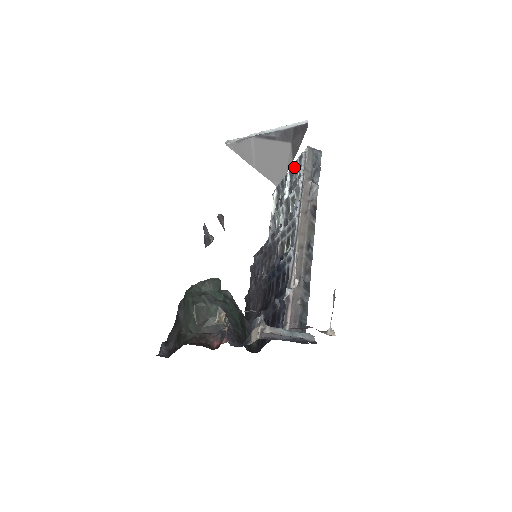
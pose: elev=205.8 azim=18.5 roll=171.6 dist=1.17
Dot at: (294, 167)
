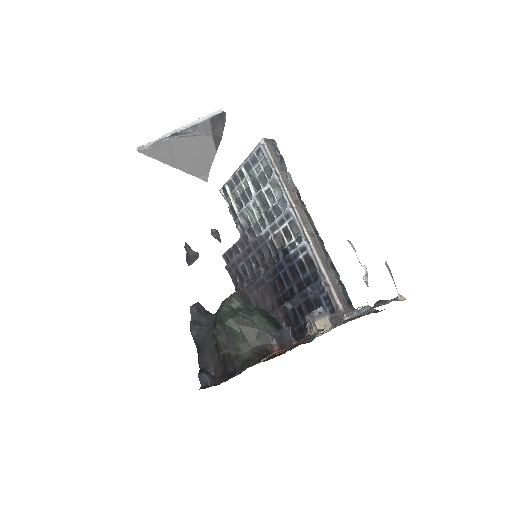
Dot at: (250, 161)
